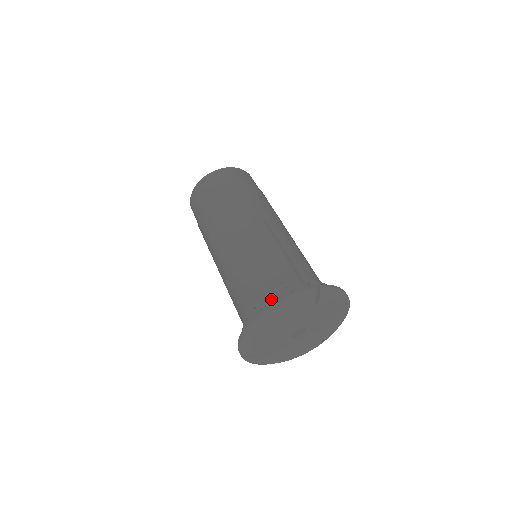
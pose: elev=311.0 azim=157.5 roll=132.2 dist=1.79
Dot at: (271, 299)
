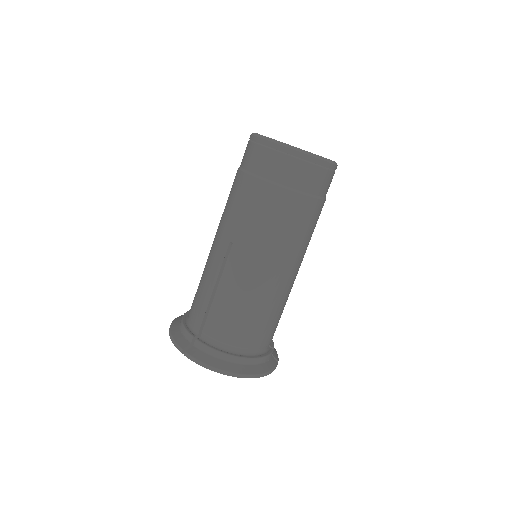
Dot at: (181, 321)
